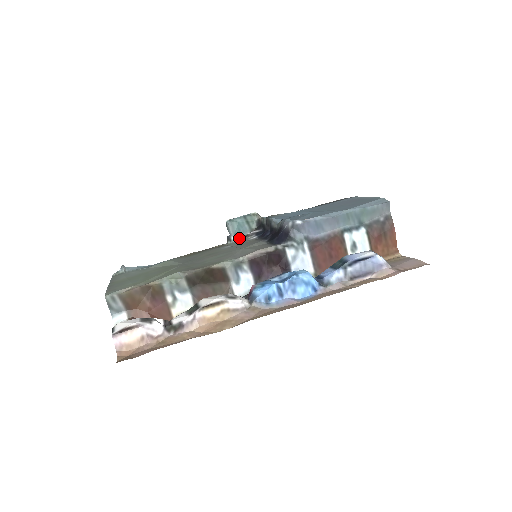
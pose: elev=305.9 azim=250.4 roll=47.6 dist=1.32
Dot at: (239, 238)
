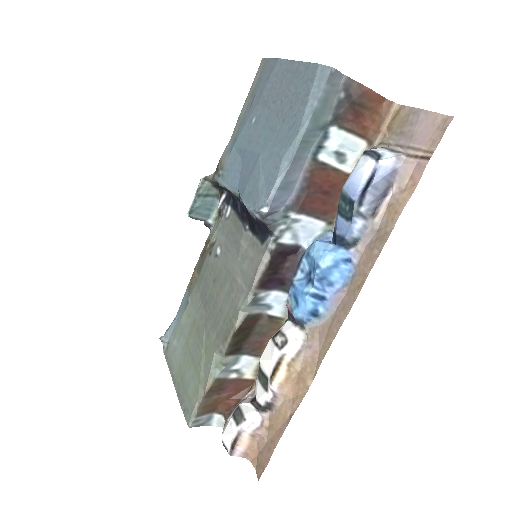
Dot at: (215, 215)
